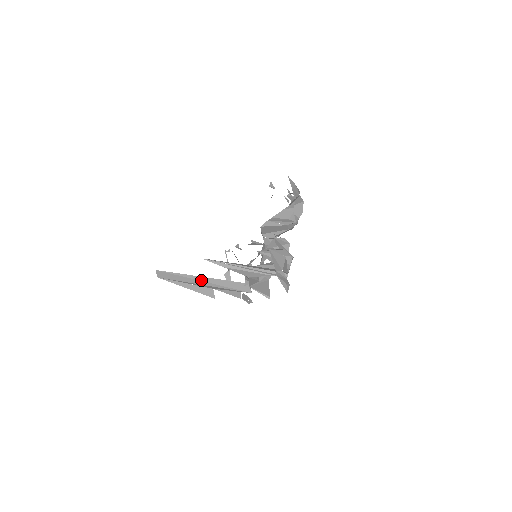
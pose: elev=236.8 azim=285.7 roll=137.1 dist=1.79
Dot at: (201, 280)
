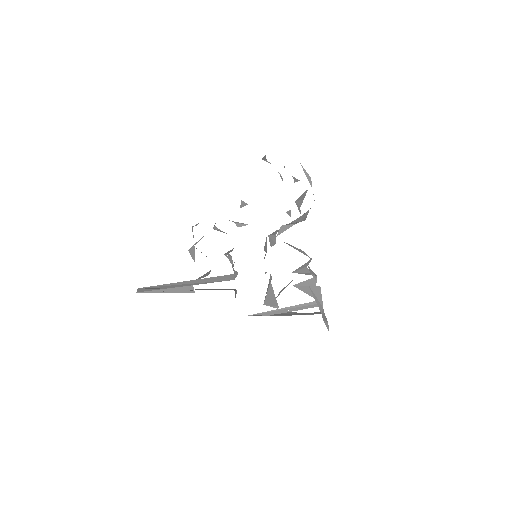
Dot at: (187, 283)
